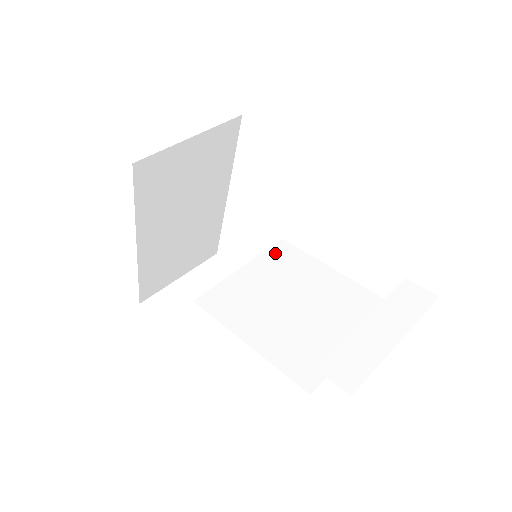
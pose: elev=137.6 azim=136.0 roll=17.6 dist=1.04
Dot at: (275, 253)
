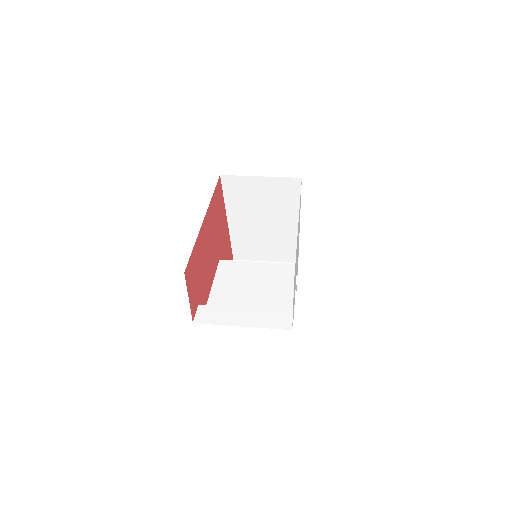
Dot at: (282, 267)
